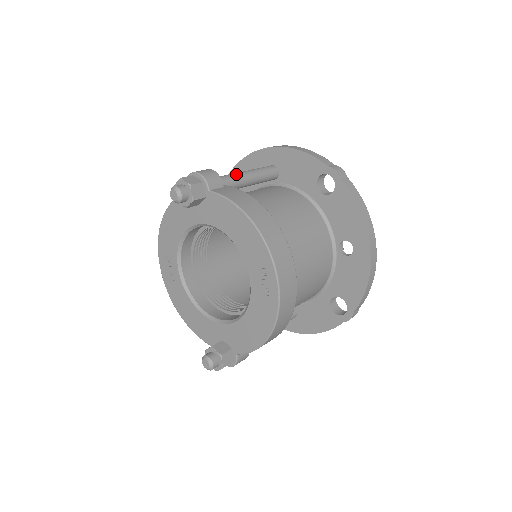
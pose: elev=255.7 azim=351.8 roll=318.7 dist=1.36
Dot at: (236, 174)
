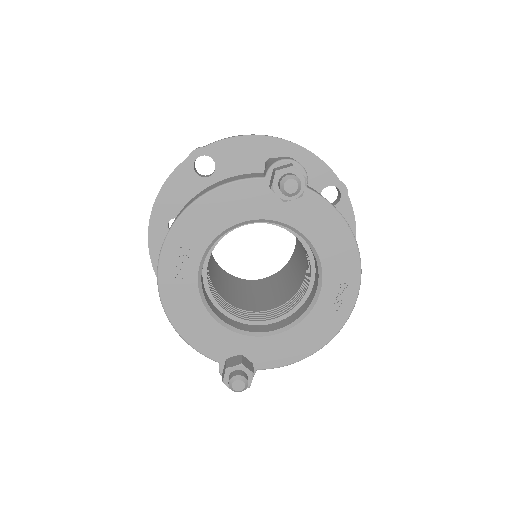
Dot at: occluded
